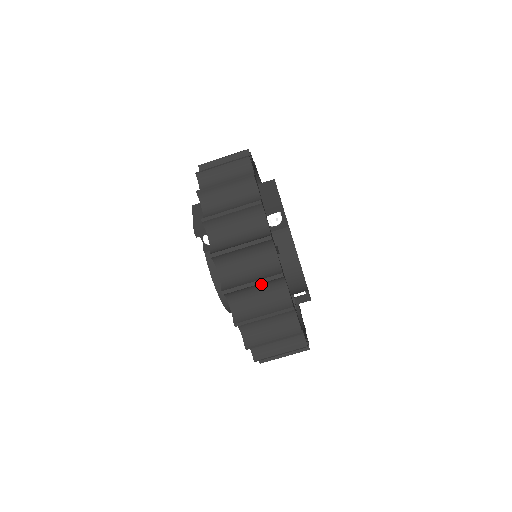
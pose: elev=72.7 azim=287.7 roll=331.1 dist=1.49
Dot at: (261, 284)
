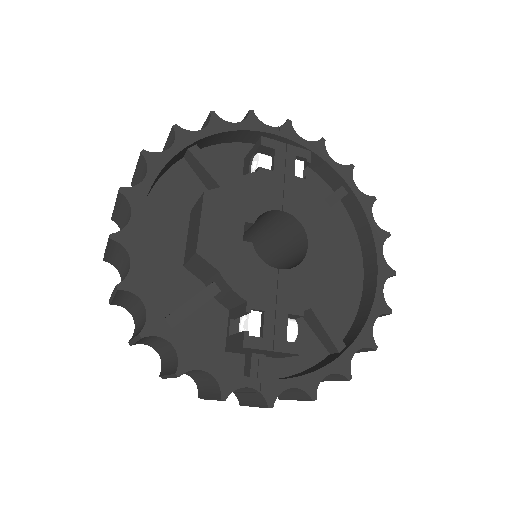
Dot at: occluded
